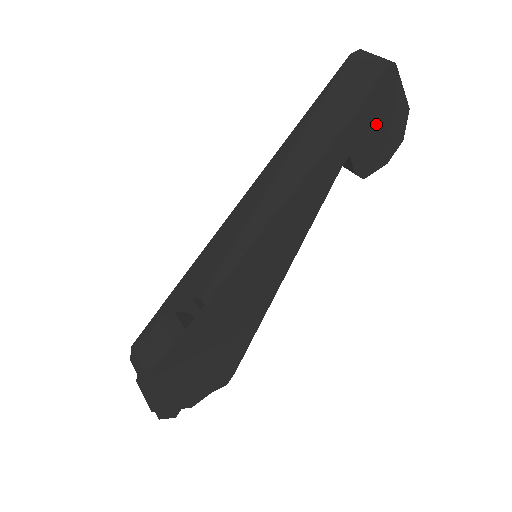
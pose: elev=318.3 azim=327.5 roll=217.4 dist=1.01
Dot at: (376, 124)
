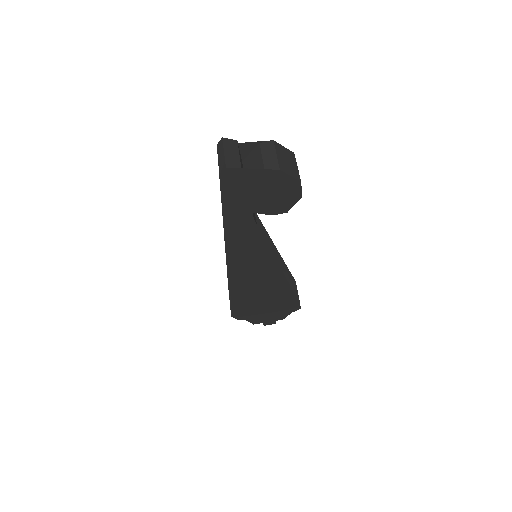
Dot at: (255, 192)
